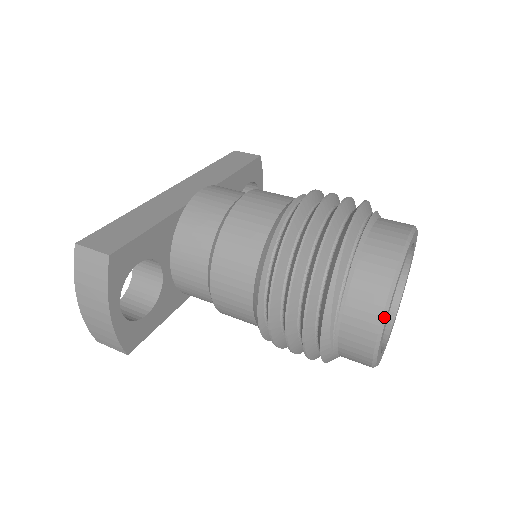
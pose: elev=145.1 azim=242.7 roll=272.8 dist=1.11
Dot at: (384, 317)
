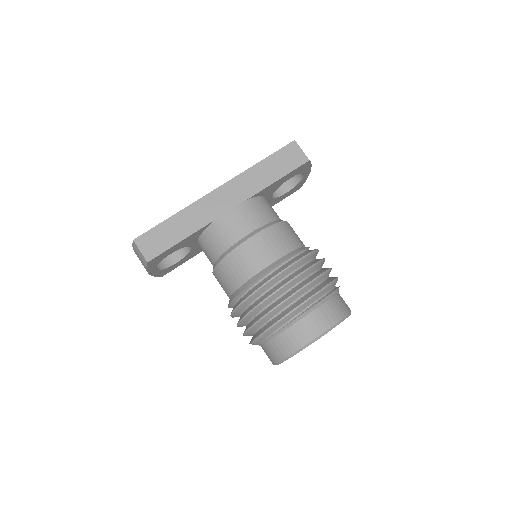
Dot at: (278, 364)
